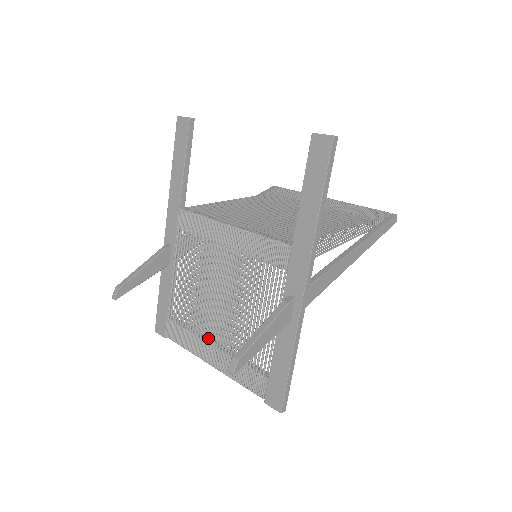
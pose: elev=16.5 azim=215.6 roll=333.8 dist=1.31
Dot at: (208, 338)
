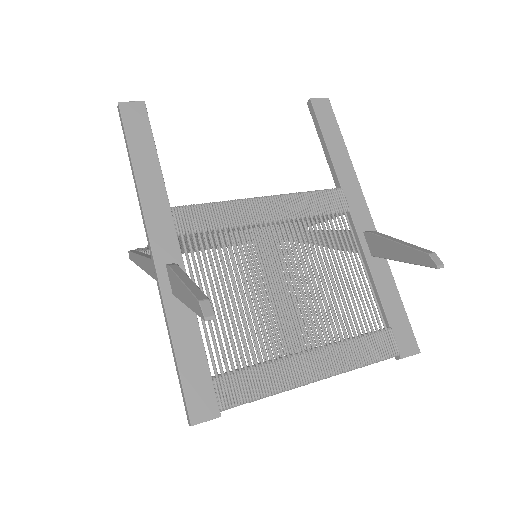
Dot at: (302, 344)
